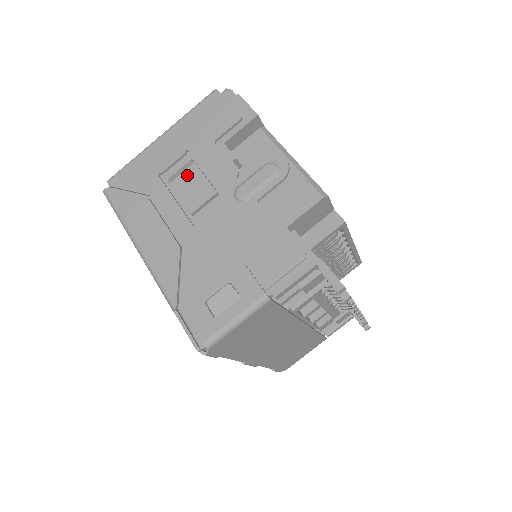
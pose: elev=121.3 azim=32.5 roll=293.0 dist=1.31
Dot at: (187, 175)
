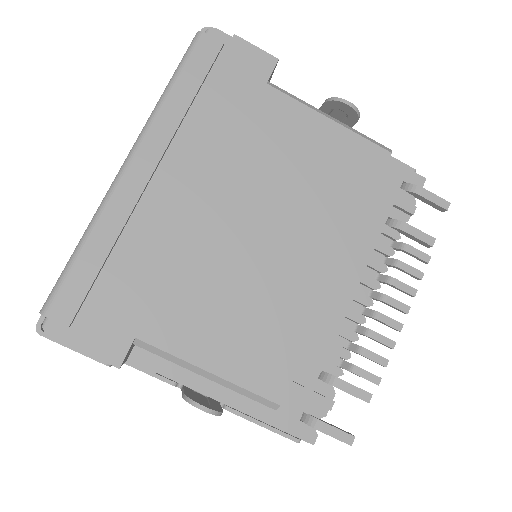
Dot at: occluded
